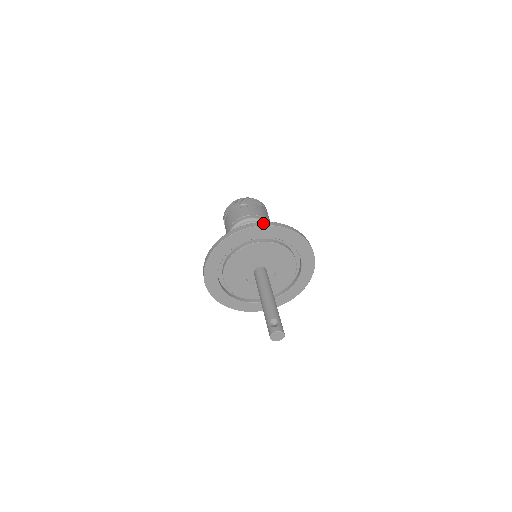
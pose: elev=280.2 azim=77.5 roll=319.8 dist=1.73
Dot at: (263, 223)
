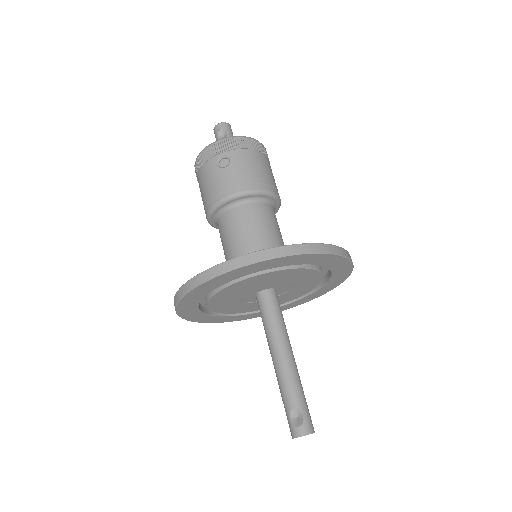
Dot at: (256, 256)
